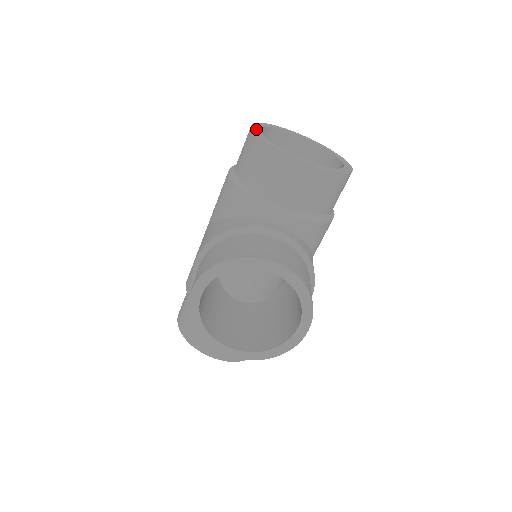
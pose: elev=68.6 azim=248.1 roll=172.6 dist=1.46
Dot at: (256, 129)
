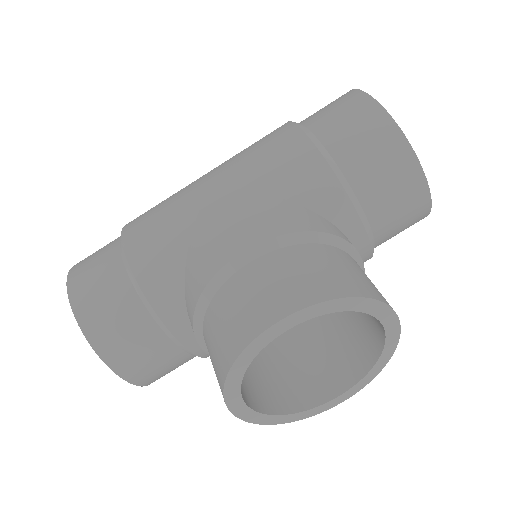
Dot at: (376, 104)
